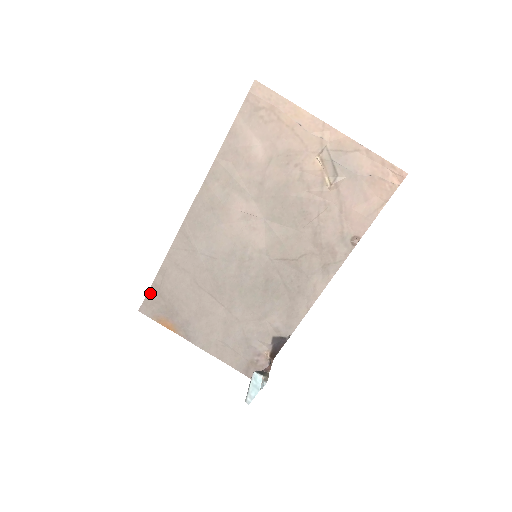
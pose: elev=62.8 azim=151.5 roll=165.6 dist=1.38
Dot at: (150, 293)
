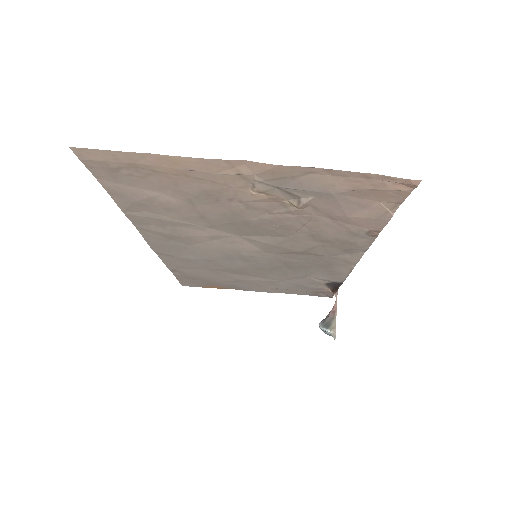
Dot at: (179, 279)
